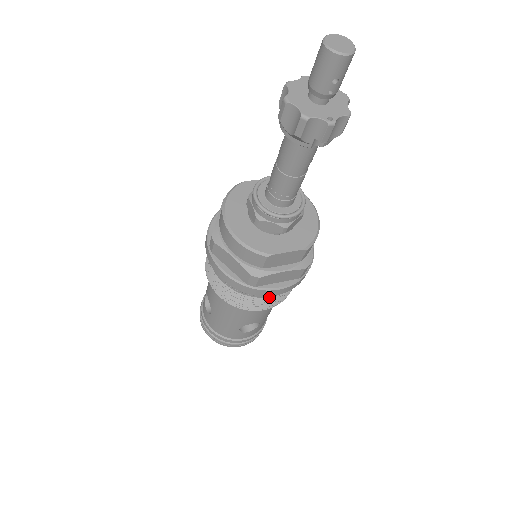
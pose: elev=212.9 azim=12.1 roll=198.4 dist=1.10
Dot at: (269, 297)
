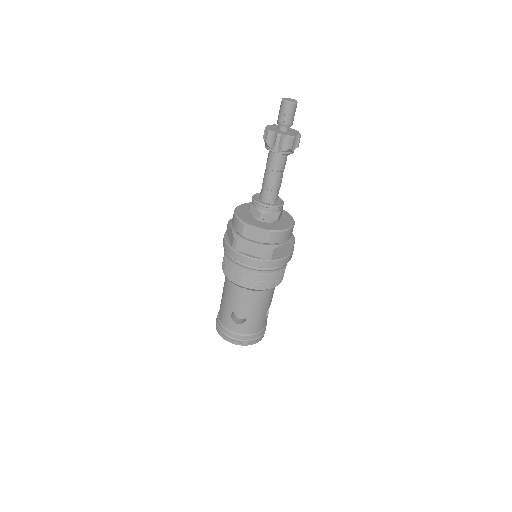
Dot at: (246, 270)
